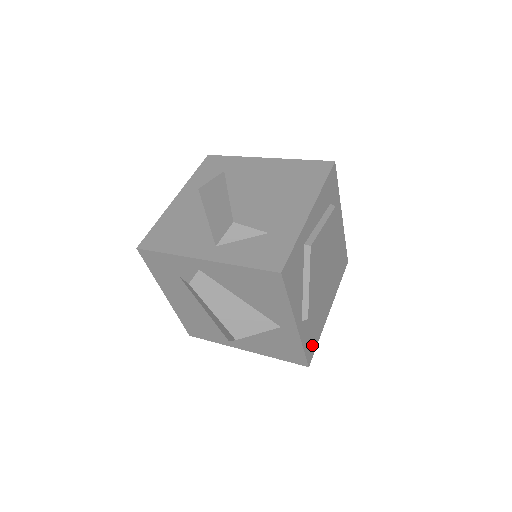
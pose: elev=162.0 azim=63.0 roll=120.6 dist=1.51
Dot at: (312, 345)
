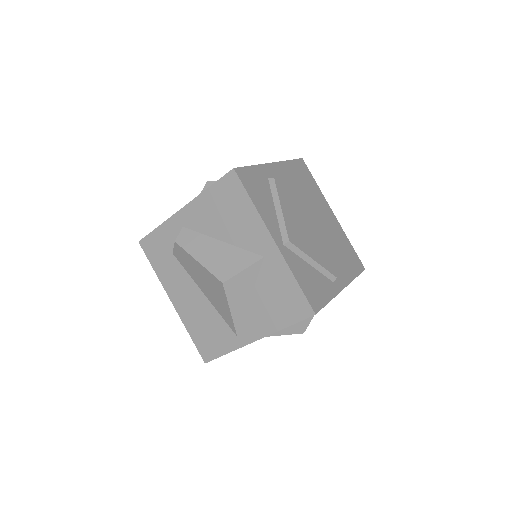
Dot at: (315, 294)
